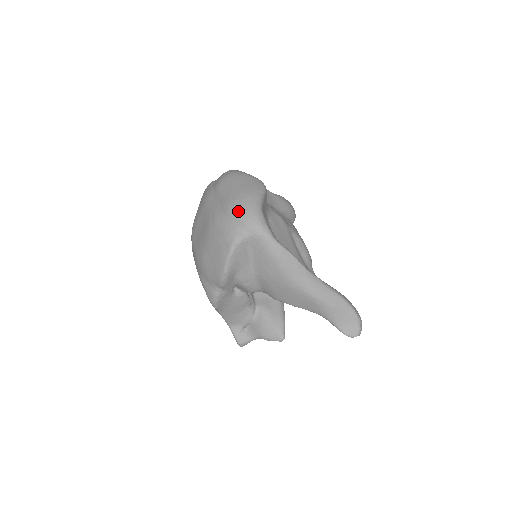
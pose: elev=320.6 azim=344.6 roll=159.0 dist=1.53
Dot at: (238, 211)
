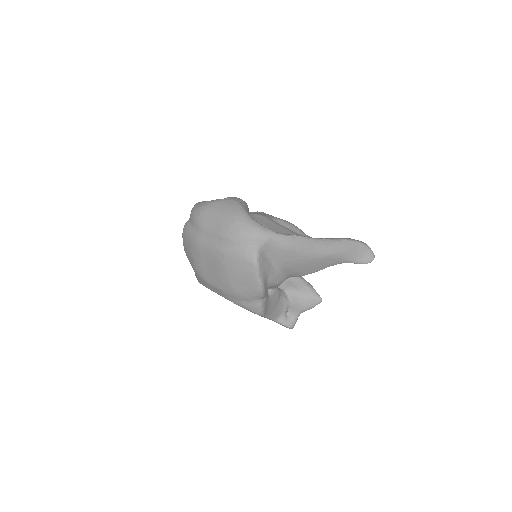
Dot at: (239, 234)
